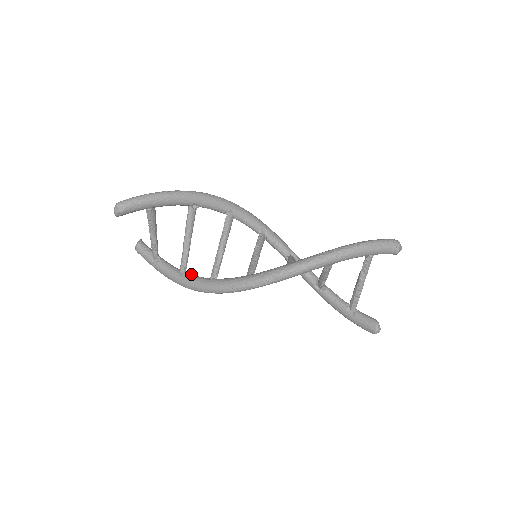
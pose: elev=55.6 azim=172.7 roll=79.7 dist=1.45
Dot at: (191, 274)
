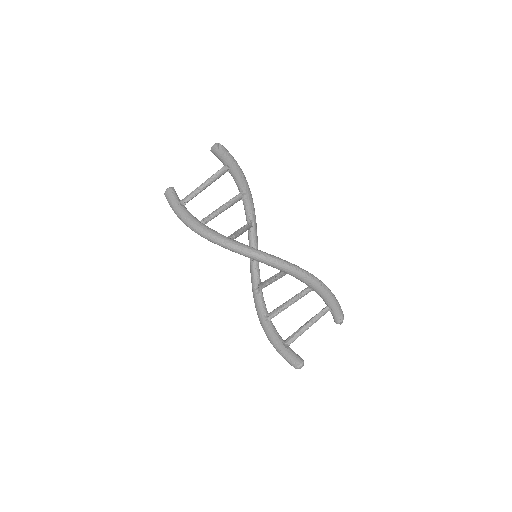
Dot at: occluded
